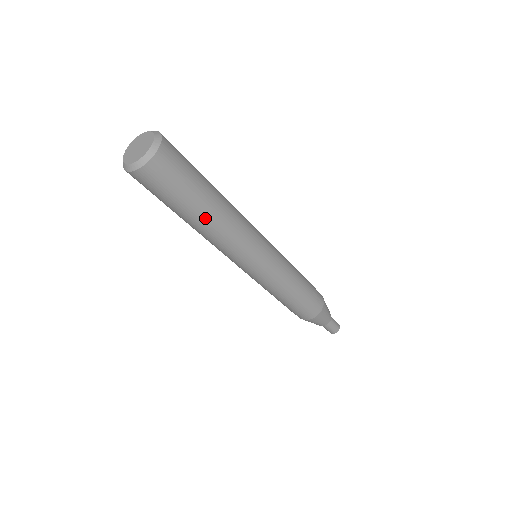
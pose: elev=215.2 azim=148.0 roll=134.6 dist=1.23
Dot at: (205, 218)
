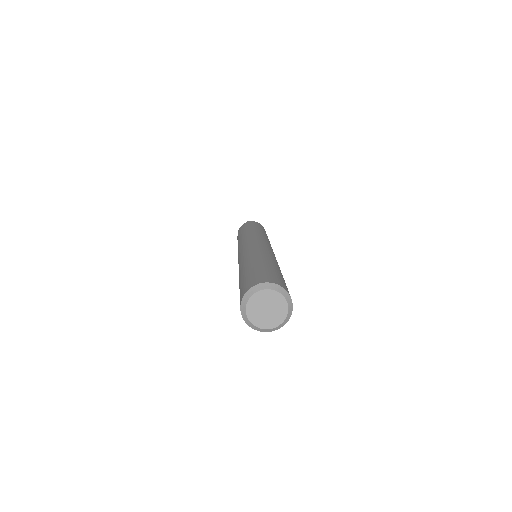
Dot at: occluded
